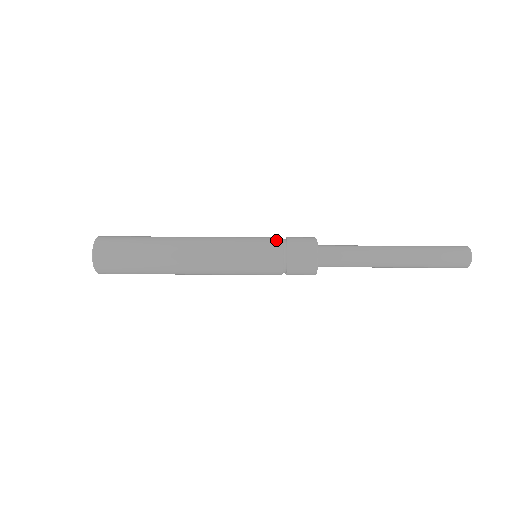
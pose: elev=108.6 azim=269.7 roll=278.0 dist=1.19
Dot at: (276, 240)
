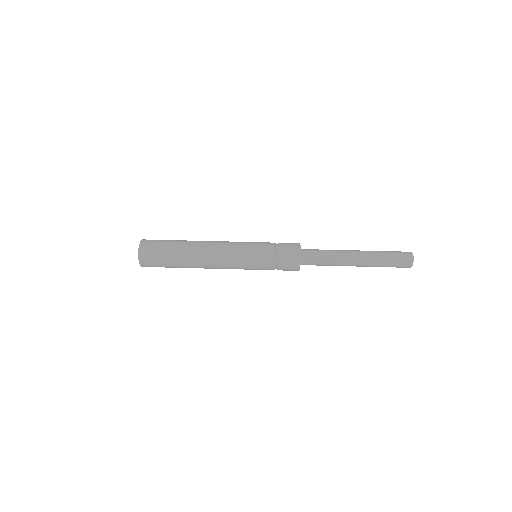
Dot at: occluded
